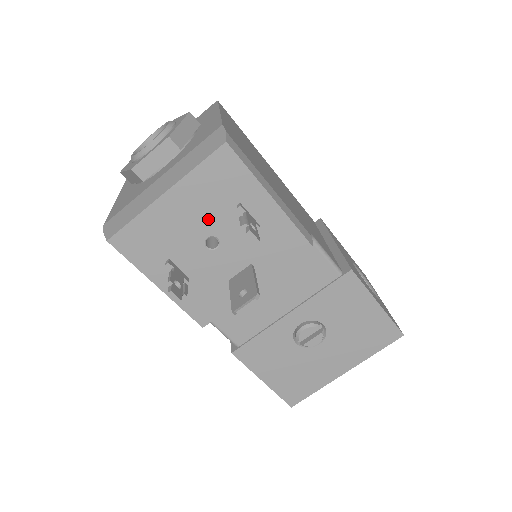
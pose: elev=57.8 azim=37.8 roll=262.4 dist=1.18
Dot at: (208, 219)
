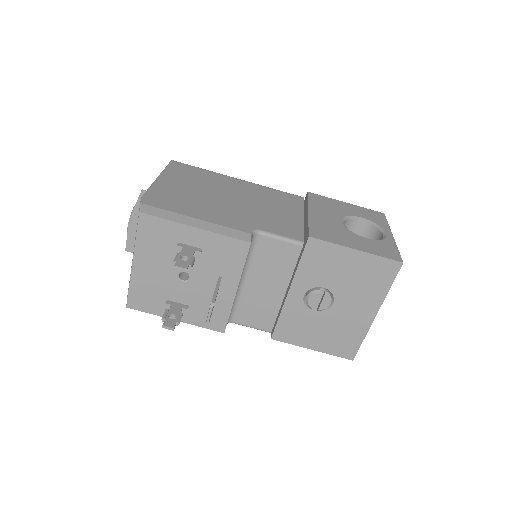
Dot at: (169, 263)
